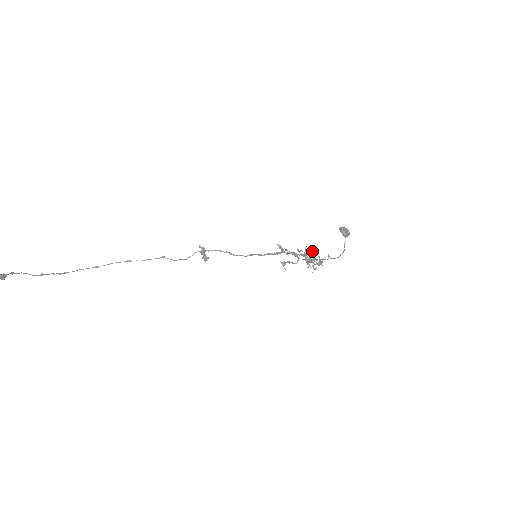
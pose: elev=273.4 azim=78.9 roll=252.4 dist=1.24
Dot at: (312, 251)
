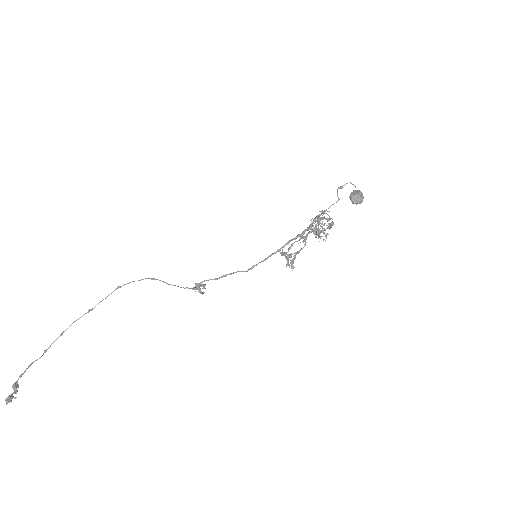
Dot at: (319, 218)
